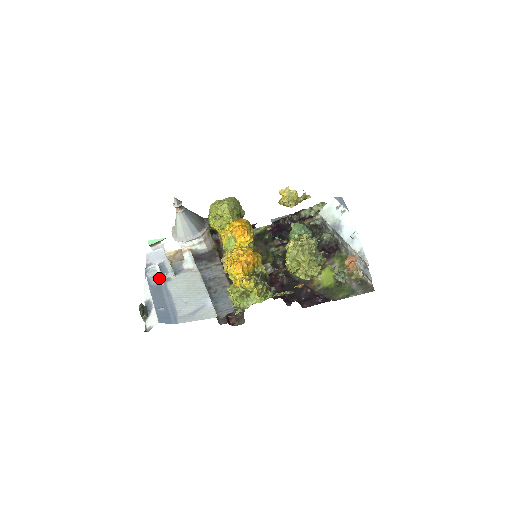
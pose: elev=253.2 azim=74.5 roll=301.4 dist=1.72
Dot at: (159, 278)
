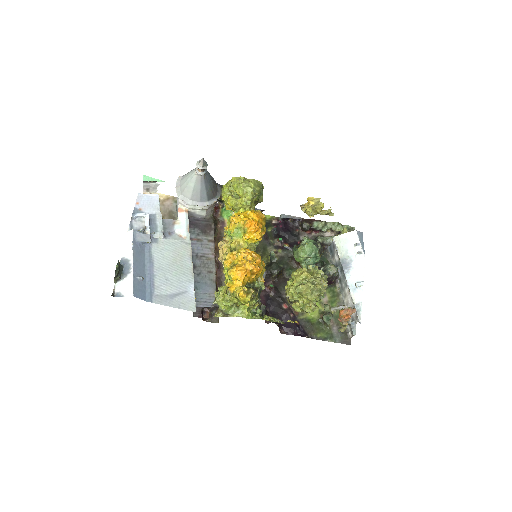
Dot at: (146, 235)
